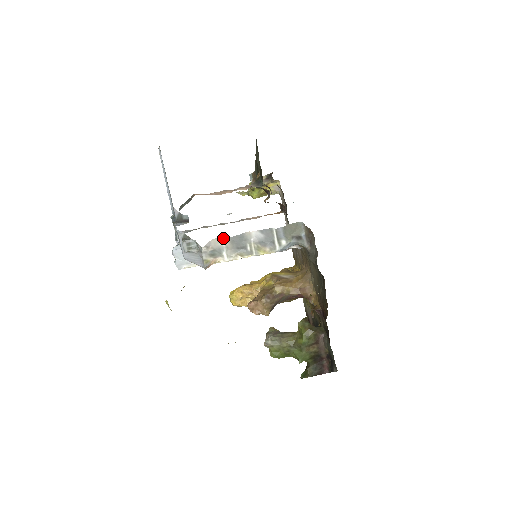
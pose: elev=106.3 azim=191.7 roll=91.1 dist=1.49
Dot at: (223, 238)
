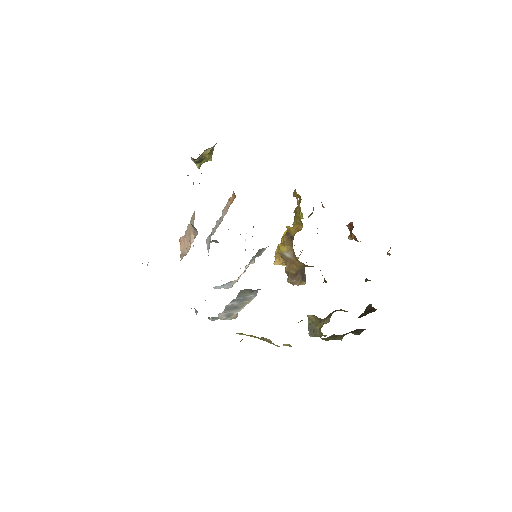
Dot at: (221, 313)
